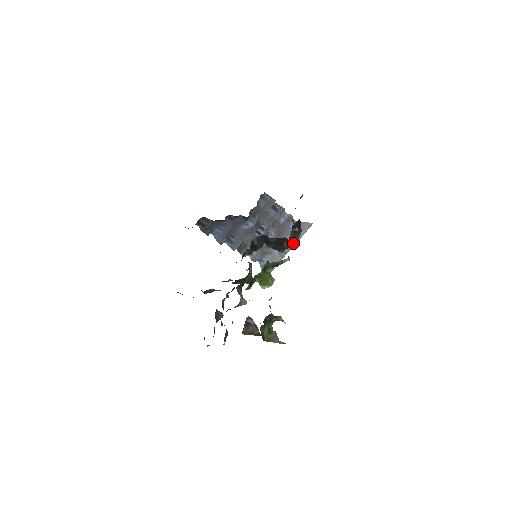
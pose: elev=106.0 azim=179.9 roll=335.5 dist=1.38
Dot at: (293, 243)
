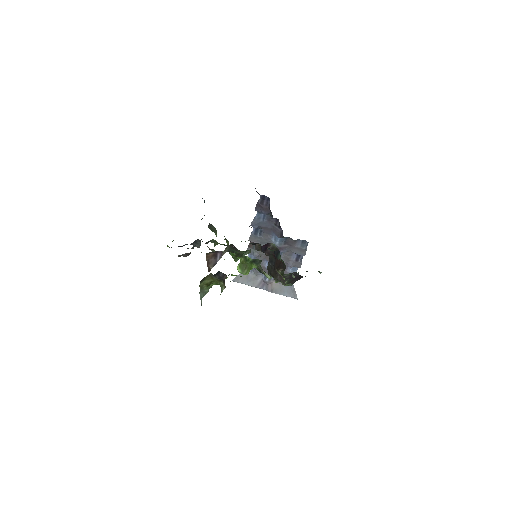
Dot at: (281, 280)
